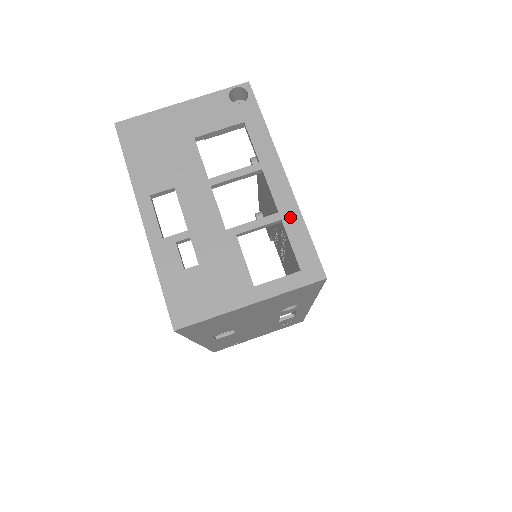
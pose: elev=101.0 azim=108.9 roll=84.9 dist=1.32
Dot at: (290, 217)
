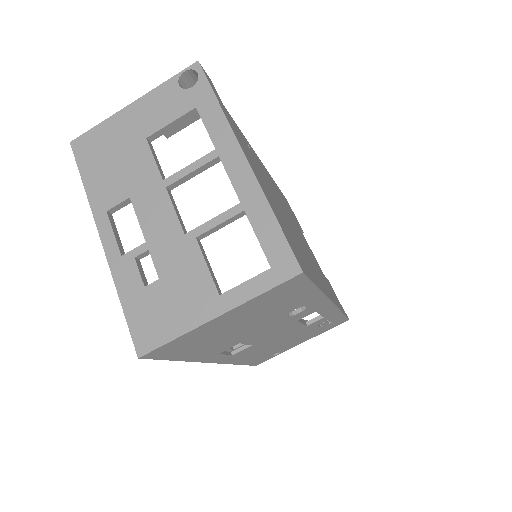
Dot at: (254, 205)
